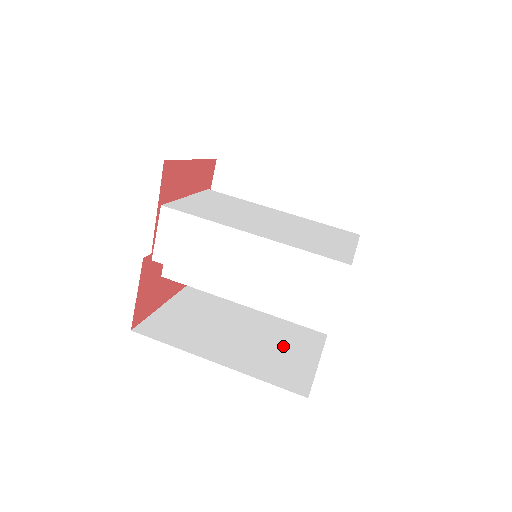
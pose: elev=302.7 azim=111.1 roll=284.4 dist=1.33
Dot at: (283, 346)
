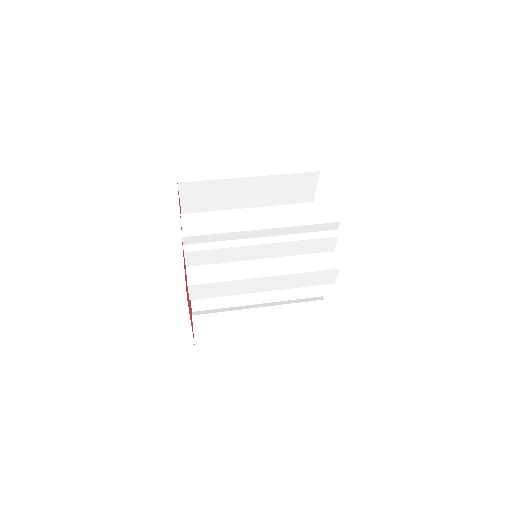
Dot at: occluded
